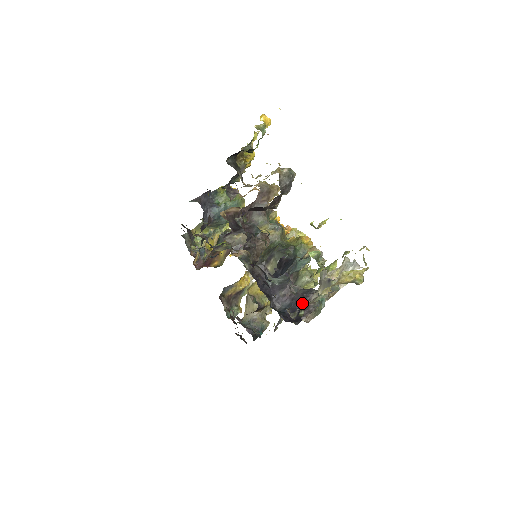
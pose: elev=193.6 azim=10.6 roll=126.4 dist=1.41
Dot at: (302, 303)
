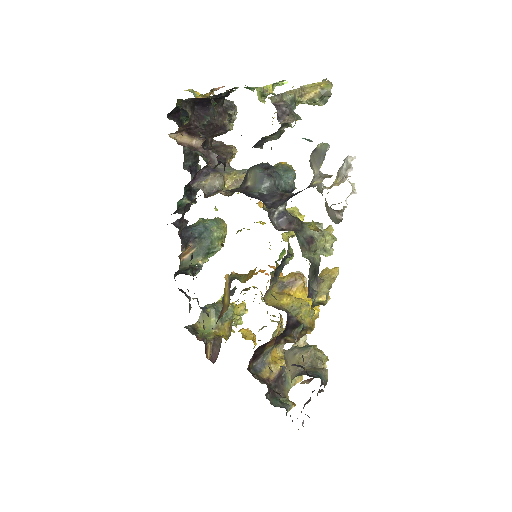
Dot at: occluded
